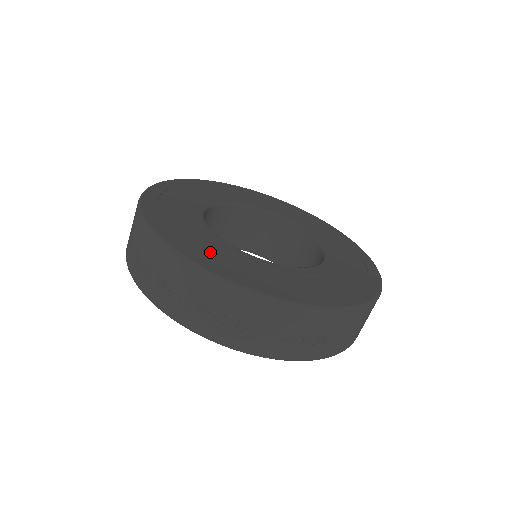
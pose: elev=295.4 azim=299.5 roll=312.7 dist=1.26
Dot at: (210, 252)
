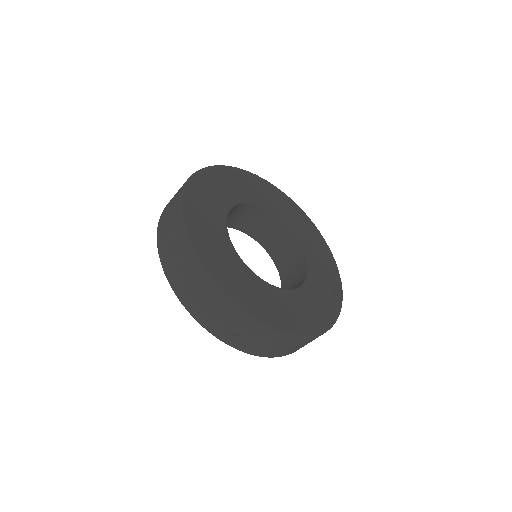
Dot at: (206, 229)
